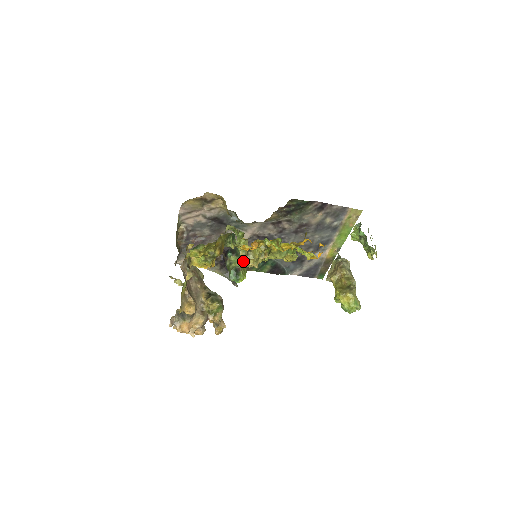
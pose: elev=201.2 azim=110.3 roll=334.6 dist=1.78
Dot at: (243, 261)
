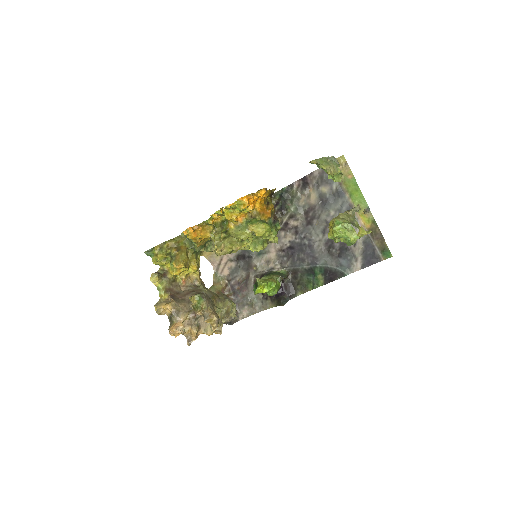
Dot at: occluded
